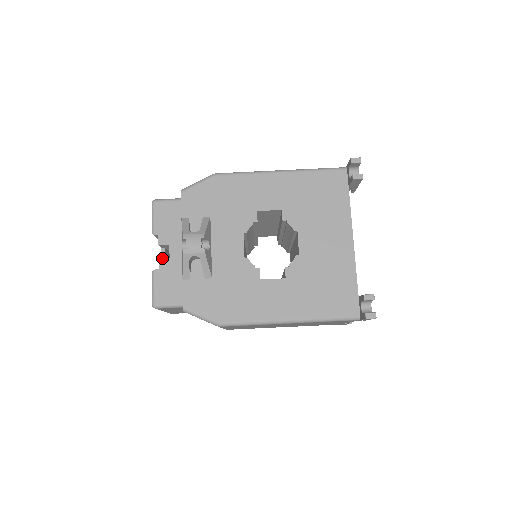
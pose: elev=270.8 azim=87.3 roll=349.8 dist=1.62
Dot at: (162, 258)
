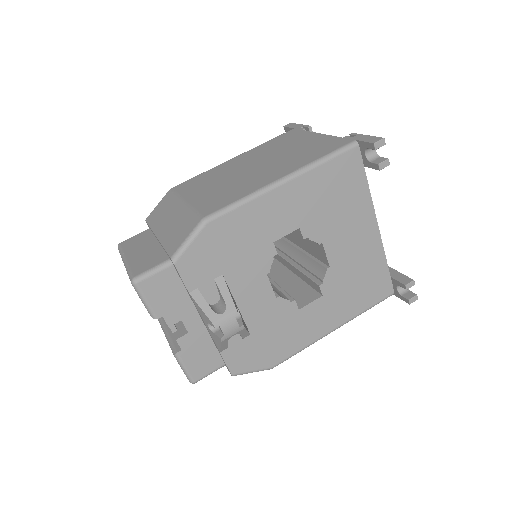
Dot at: (180, 338)
